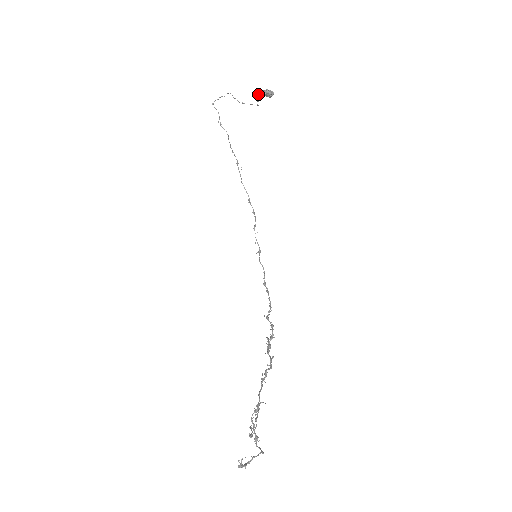
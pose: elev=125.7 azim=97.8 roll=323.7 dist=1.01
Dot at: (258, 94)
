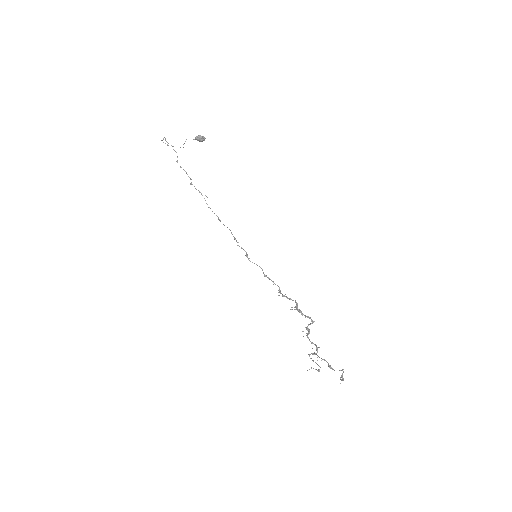
Dot at: (186, 139)
